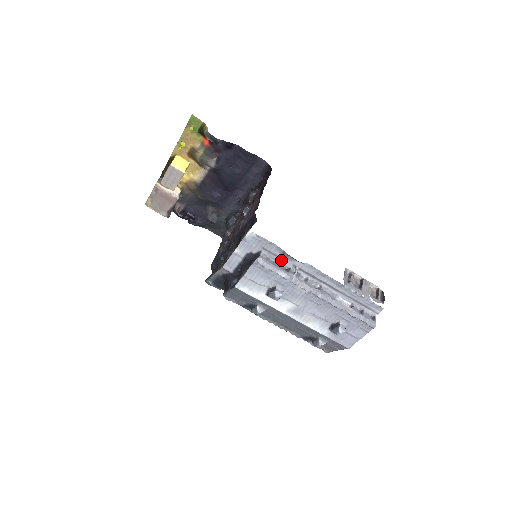
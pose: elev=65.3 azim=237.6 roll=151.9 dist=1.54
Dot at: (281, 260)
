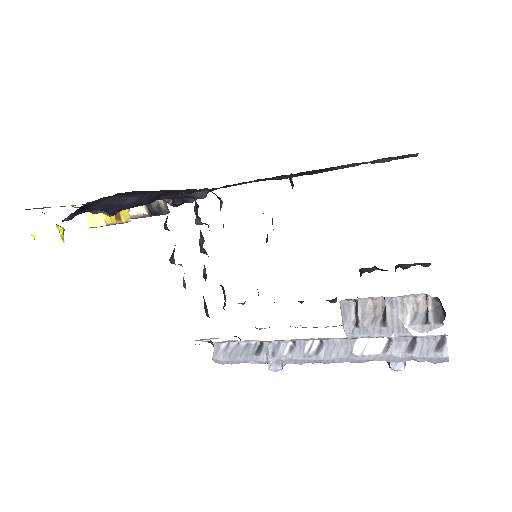
Dot at: occluded
